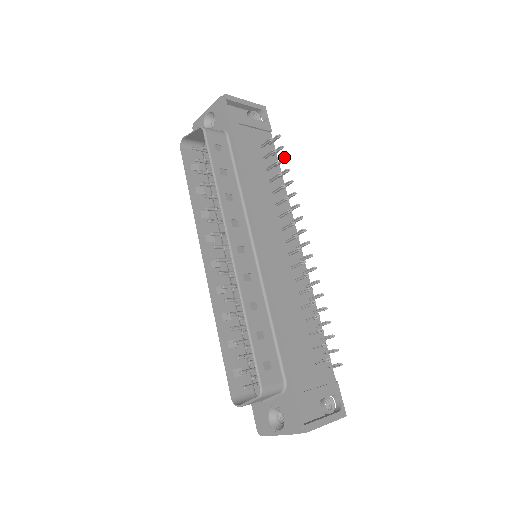
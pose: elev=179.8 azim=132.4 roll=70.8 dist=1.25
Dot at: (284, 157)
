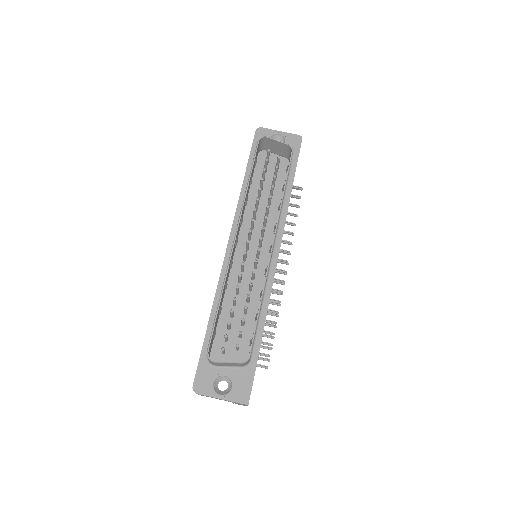
Dot at: occluded
